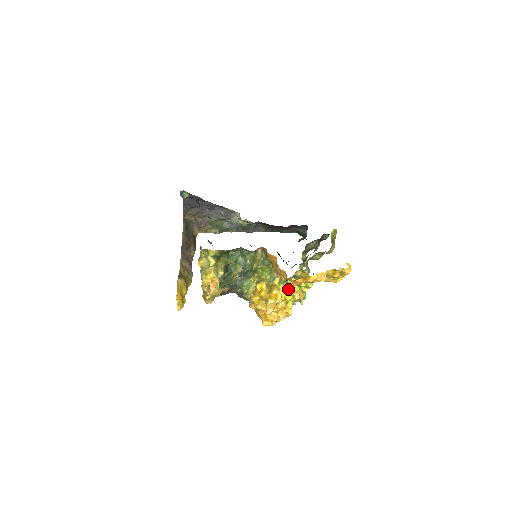
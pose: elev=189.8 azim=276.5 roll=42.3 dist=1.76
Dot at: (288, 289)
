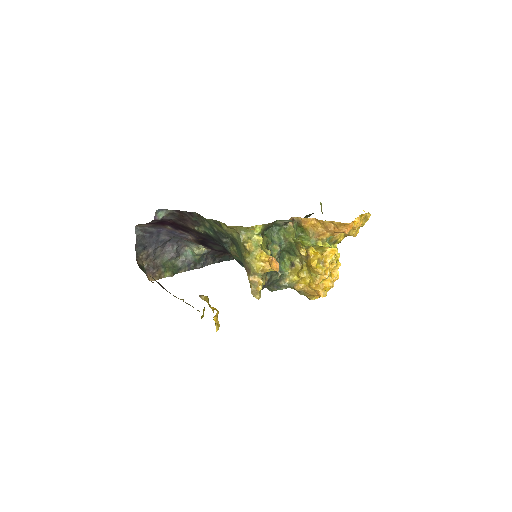
Dot at: occluded
